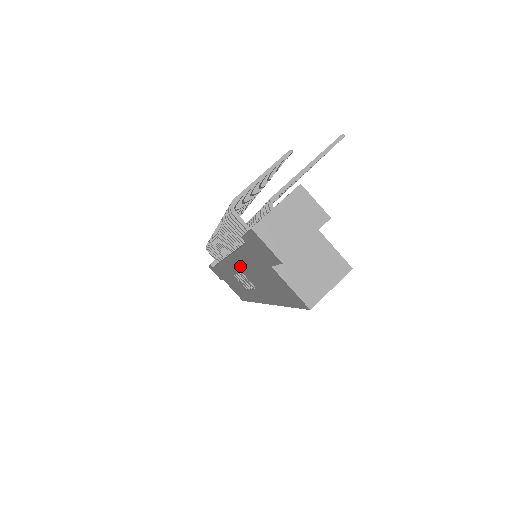
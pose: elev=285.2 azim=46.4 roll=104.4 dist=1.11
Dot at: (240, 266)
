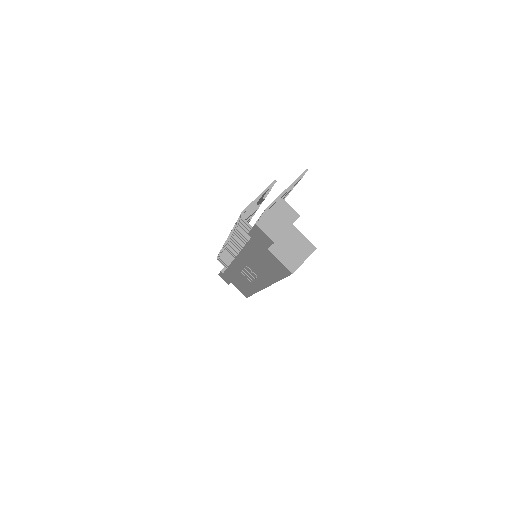
Dot at: (246, 260)
